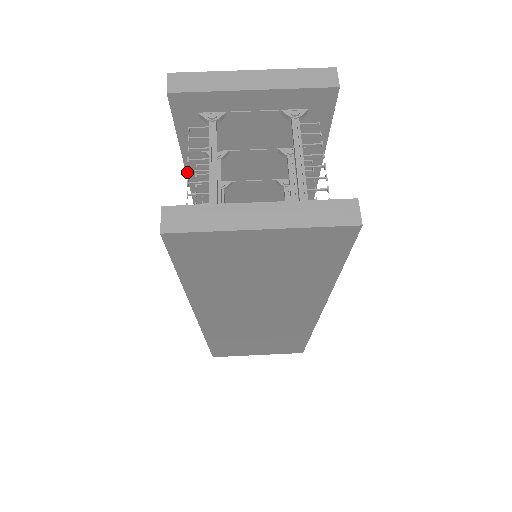
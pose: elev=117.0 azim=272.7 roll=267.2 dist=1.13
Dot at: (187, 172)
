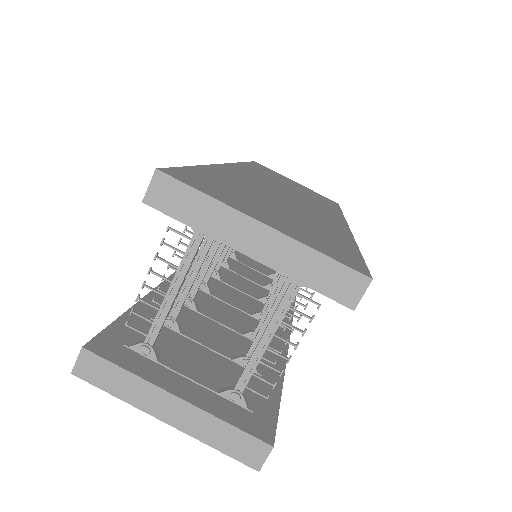
Dot at: (142, 286)
